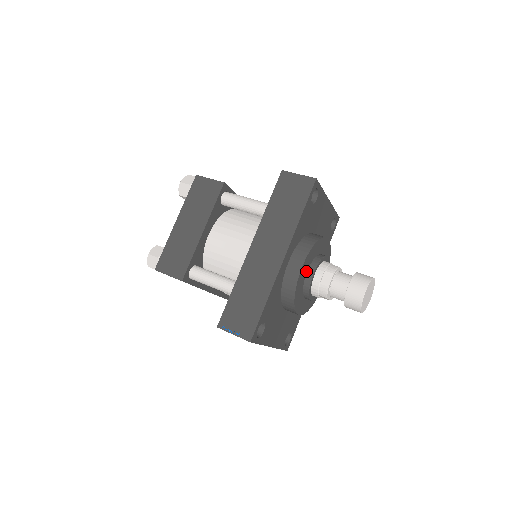
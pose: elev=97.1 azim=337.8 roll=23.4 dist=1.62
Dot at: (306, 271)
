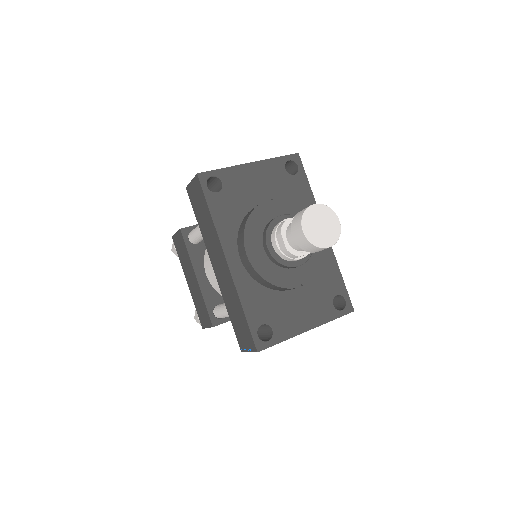
Dot at: (262, 251)
